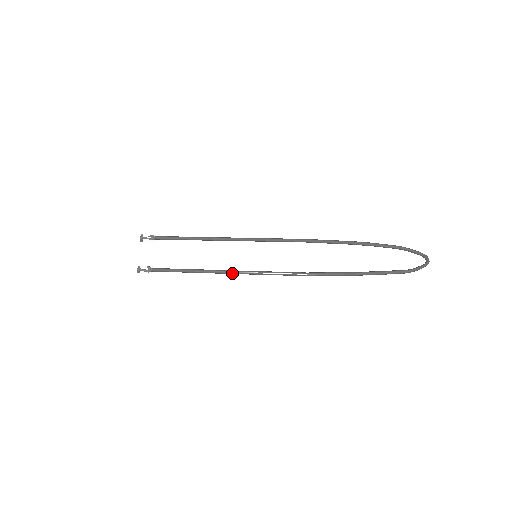
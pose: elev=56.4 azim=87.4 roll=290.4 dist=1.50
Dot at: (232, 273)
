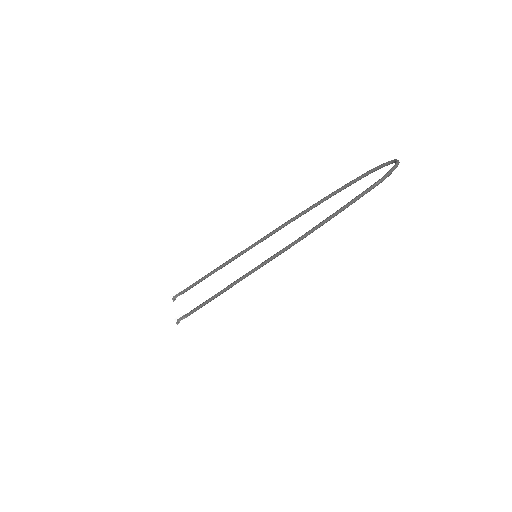
Dot at: (241, 279)
